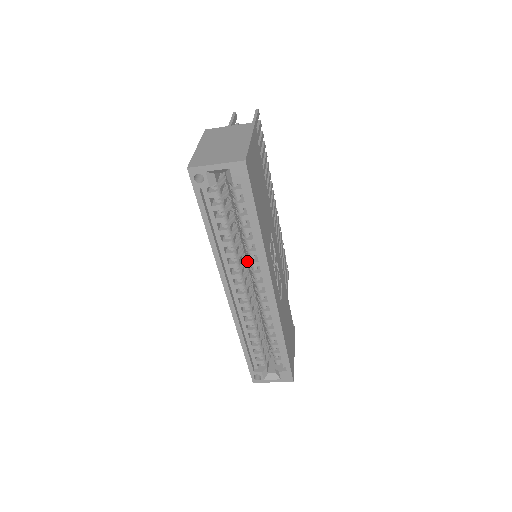
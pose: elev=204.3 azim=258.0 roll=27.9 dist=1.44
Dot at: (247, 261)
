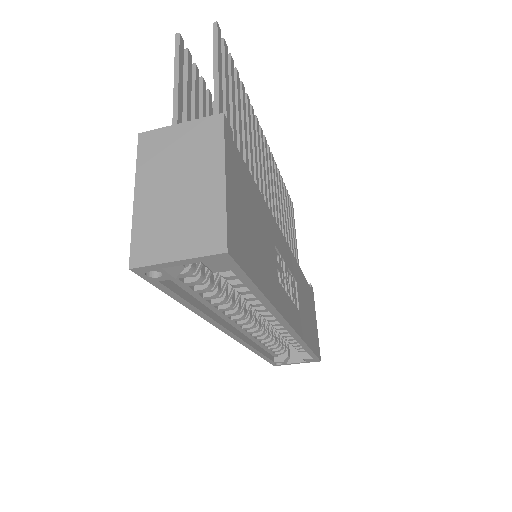
Dot at: occluded
